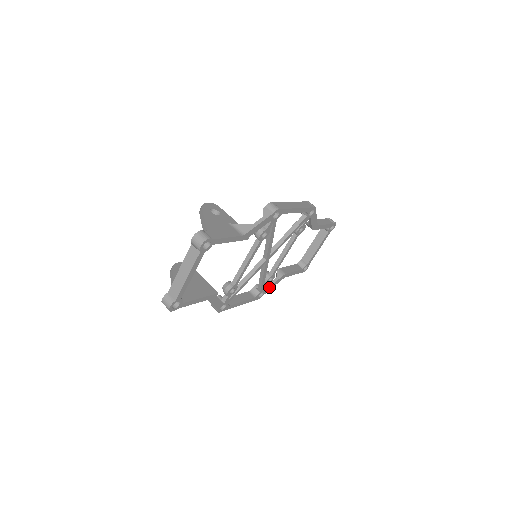
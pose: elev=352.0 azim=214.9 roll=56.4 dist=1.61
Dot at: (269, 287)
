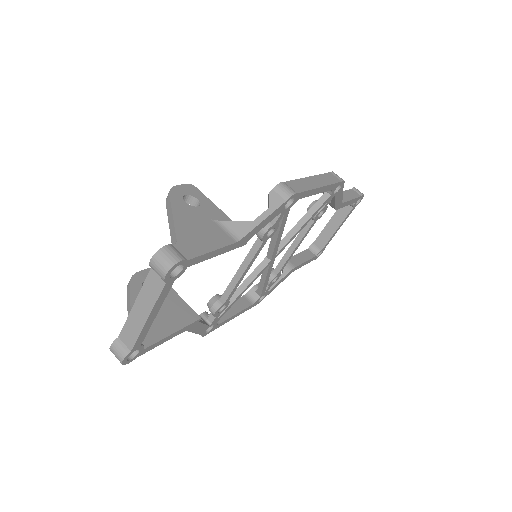
Dot at: (272, 287)
